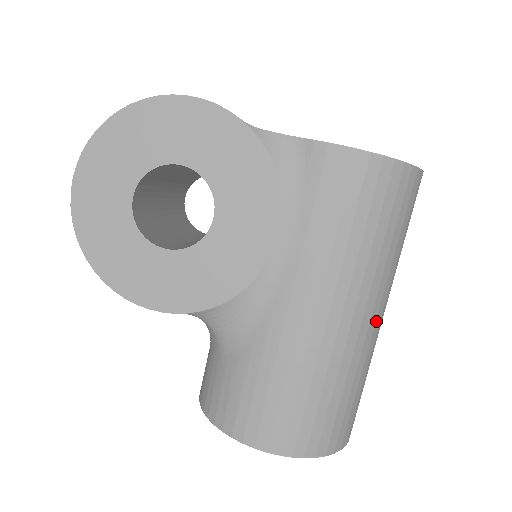
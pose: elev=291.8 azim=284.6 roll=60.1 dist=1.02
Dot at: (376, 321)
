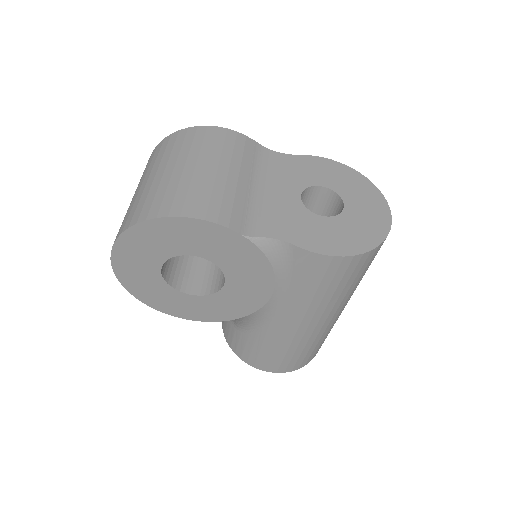
Dot at: occluded
